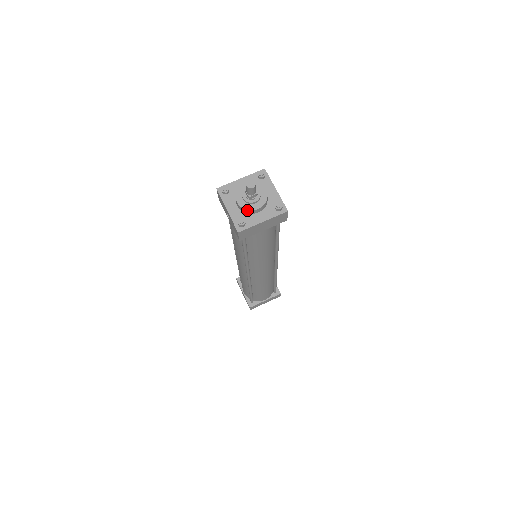
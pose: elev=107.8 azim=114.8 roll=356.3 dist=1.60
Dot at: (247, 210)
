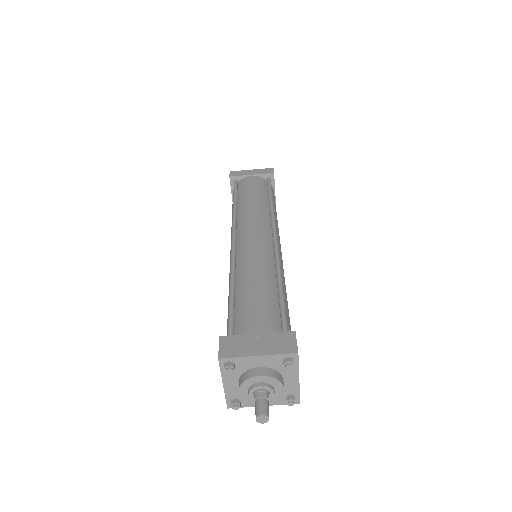
Dot at: (248, 401)
